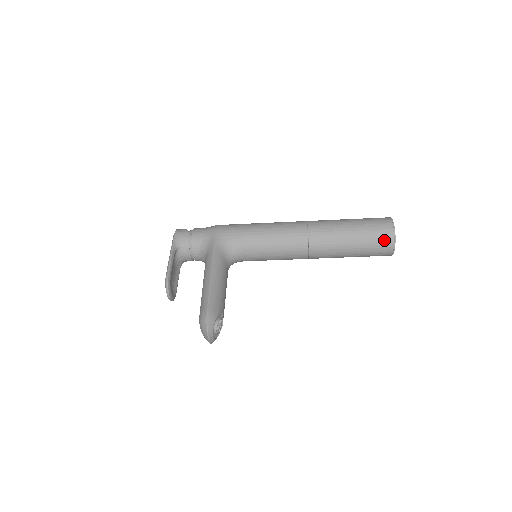
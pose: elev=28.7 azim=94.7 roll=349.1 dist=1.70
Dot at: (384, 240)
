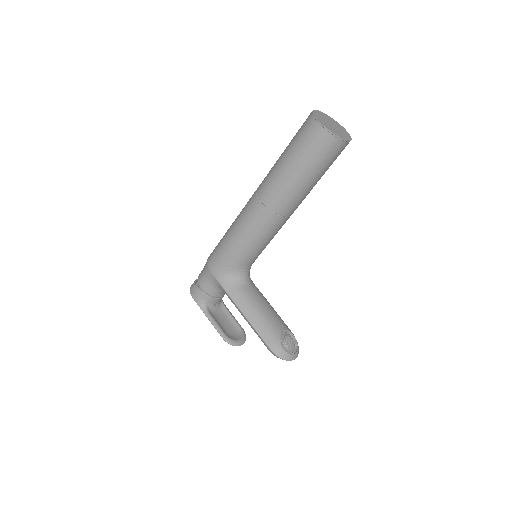
Dot at: (329, 147)
